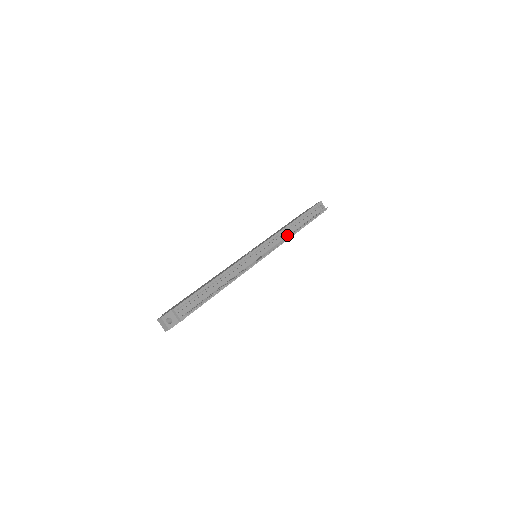
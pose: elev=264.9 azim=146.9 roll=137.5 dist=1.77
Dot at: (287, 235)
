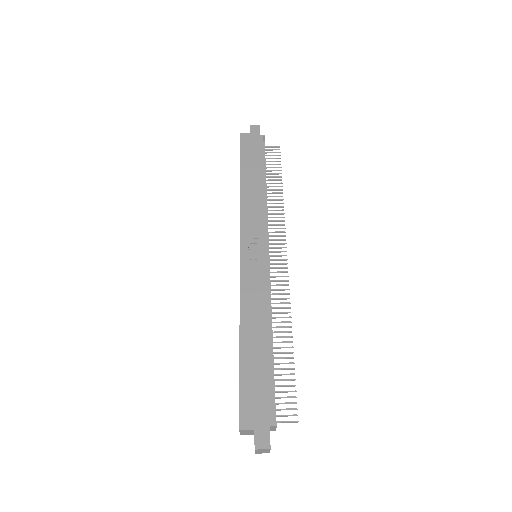
Dot at: (265, 206)
